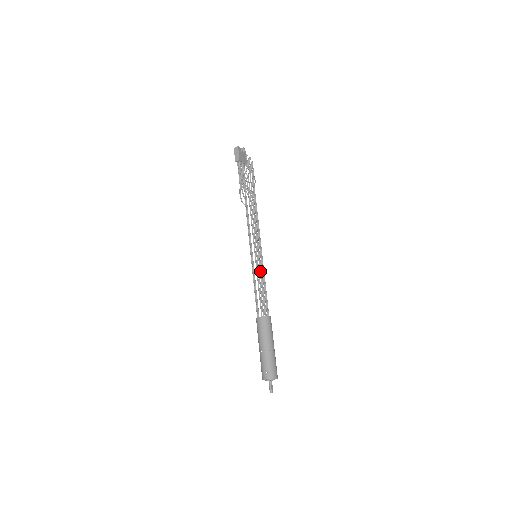
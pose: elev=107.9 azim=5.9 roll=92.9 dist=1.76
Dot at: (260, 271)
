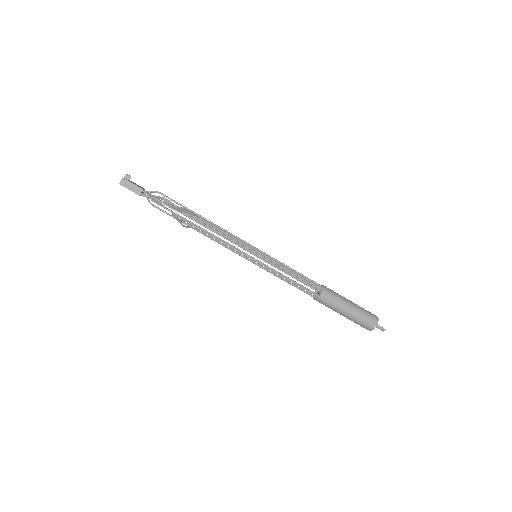
Dot at: (277, 262)
